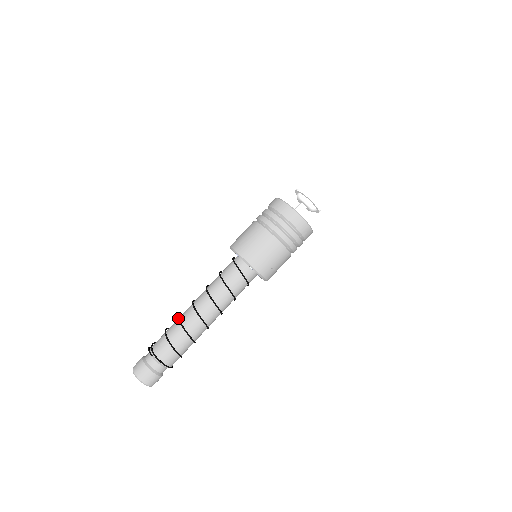
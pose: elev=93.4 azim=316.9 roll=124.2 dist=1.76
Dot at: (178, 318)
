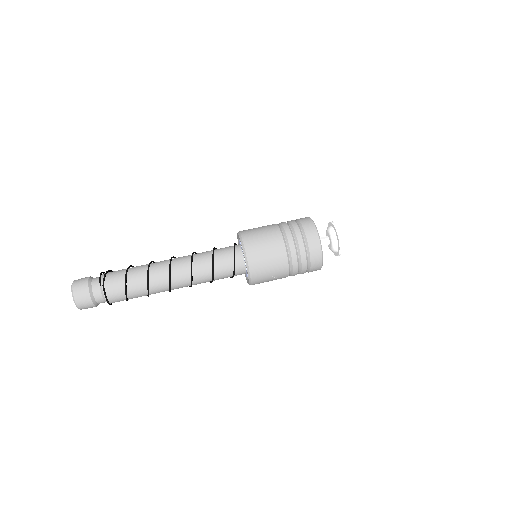
Dot at: (148, 266)
